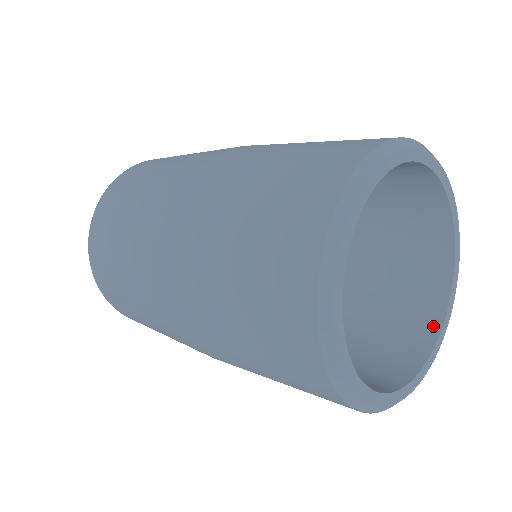
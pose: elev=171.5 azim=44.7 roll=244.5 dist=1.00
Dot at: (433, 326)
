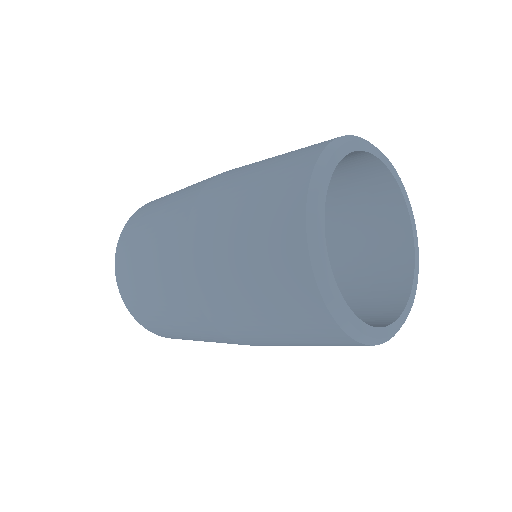
Dot at: occluded
